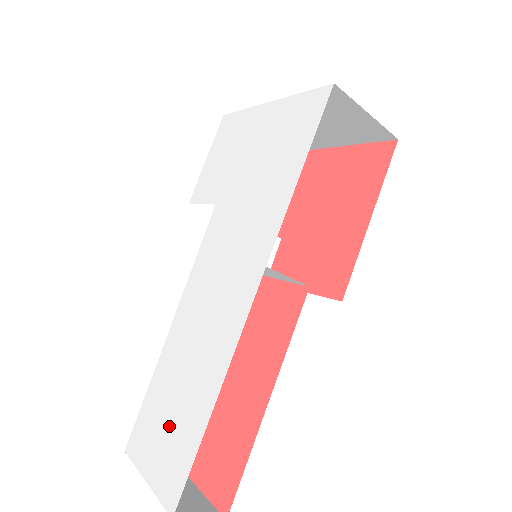
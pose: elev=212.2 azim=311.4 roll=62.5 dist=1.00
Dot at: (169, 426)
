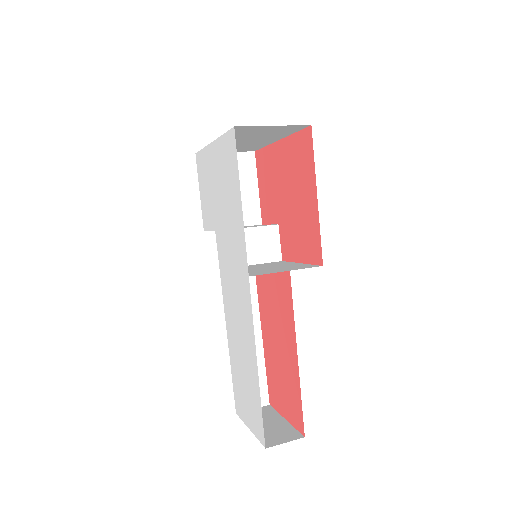
Dot at: (246, 393)
